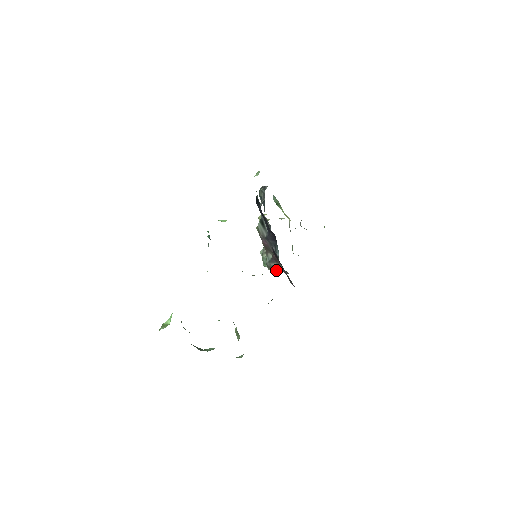
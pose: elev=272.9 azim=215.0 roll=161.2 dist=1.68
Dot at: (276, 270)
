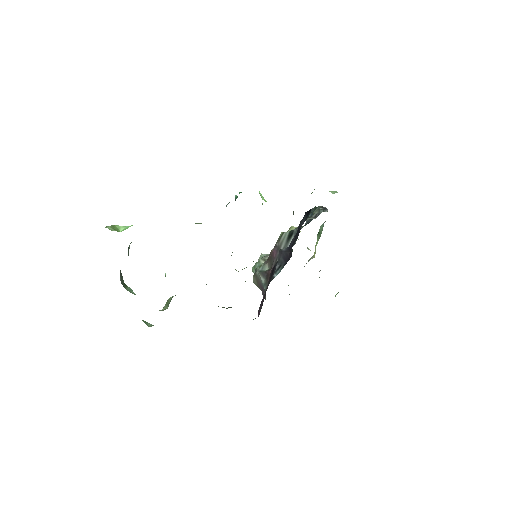
Dot at: (258, 284)
